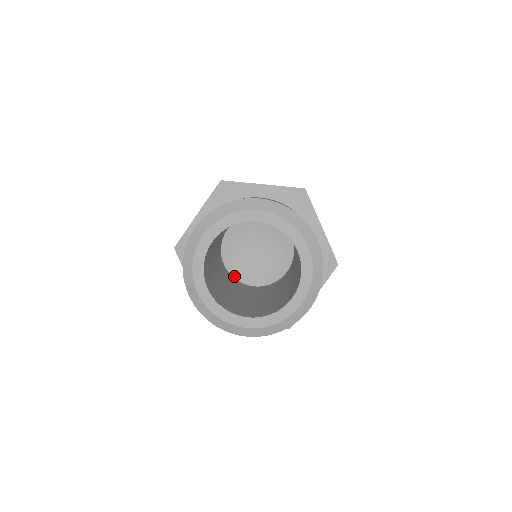
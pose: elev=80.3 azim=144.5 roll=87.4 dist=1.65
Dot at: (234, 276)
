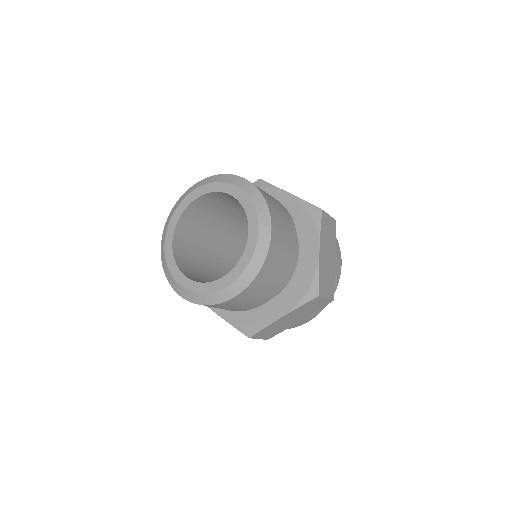
Dot at: occluded
